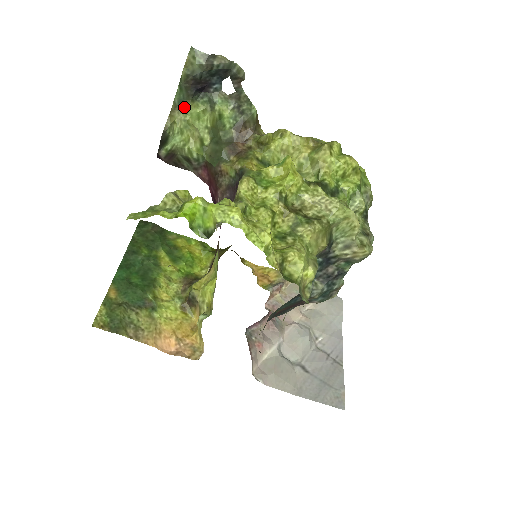
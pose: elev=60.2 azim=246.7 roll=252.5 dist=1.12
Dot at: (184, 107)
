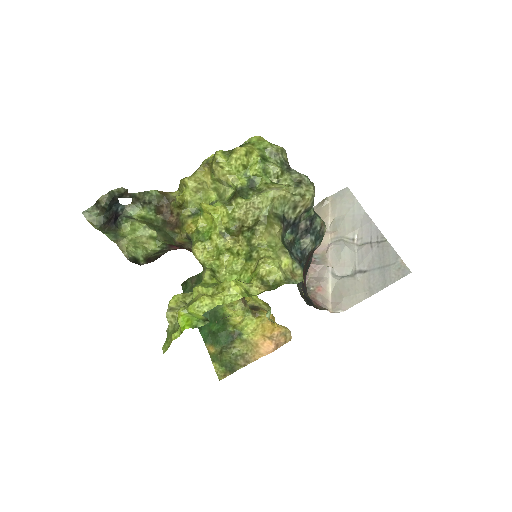
Dot at: (121, 236)
